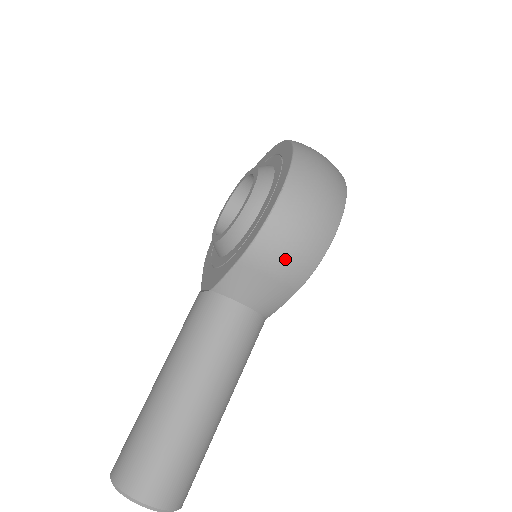
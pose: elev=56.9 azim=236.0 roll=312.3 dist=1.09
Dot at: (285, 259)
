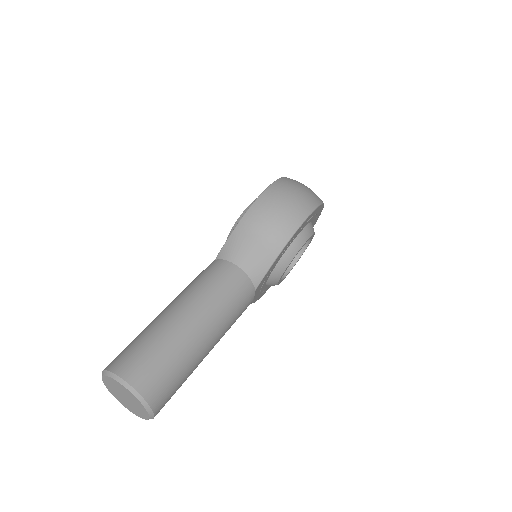
Dot at: (267, 224)
